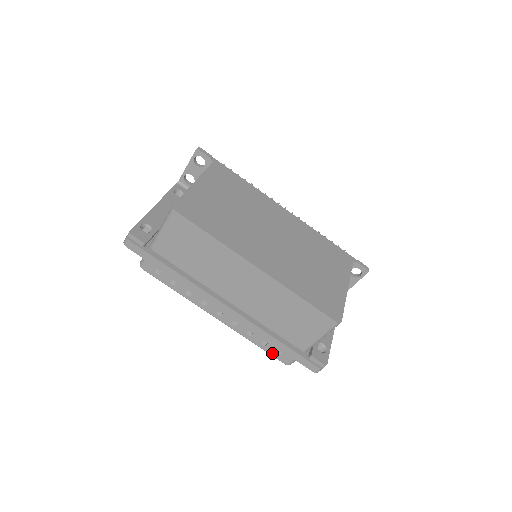
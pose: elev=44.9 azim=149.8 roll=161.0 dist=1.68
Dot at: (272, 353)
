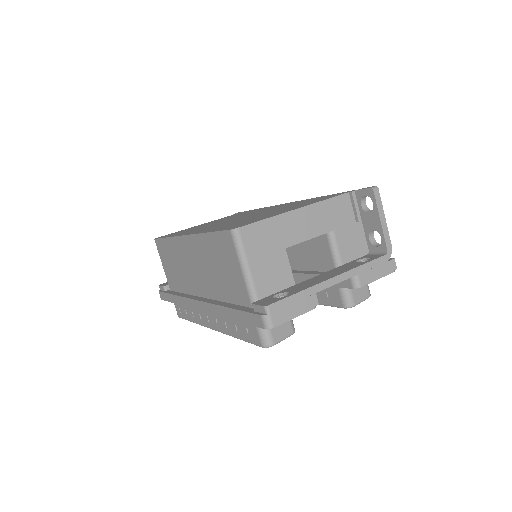
Dot at: (248, 339)
